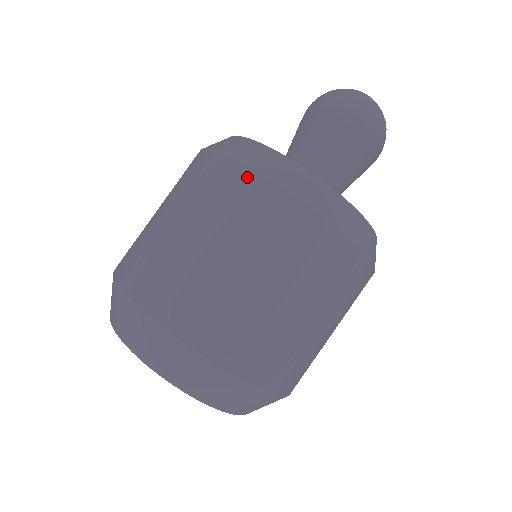
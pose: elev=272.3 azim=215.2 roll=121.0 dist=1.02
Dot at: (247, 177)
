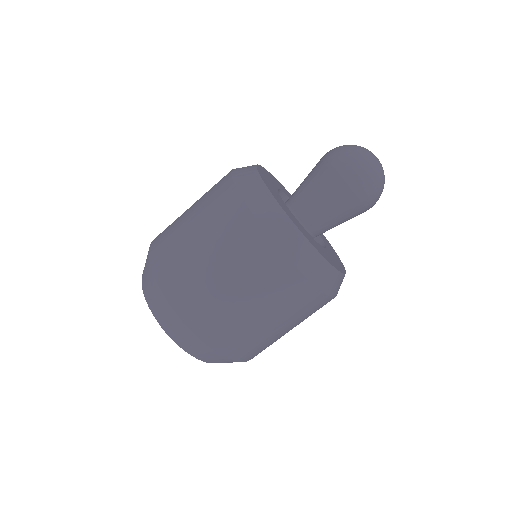
Dot at: (227, 180)
